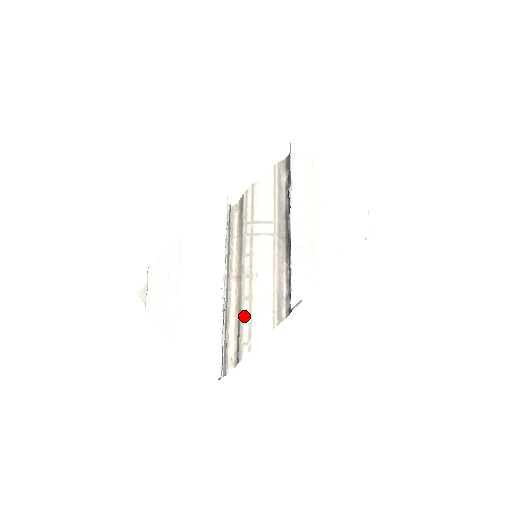
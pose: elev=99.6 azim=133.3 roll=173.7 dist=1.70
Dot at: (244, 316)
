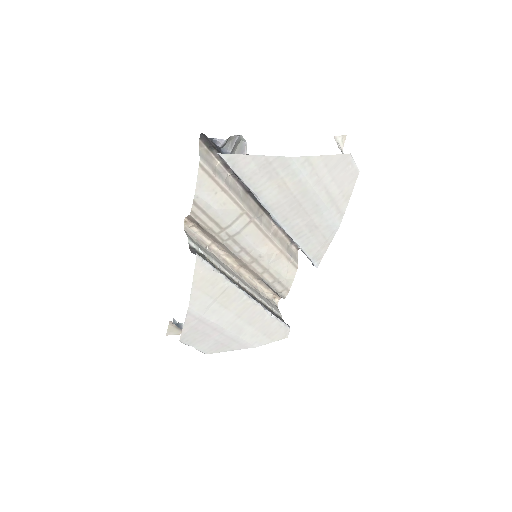
Dot at: (269, 281)
